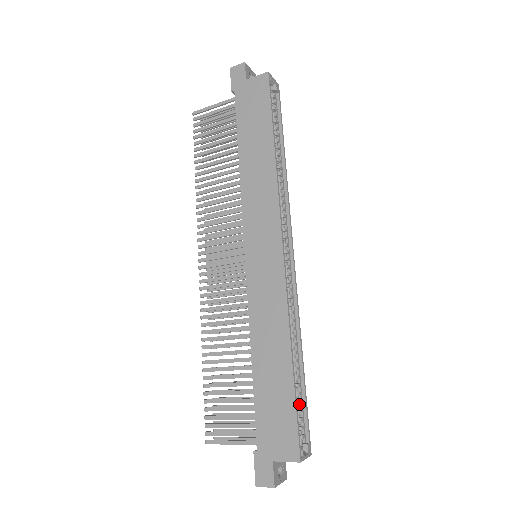
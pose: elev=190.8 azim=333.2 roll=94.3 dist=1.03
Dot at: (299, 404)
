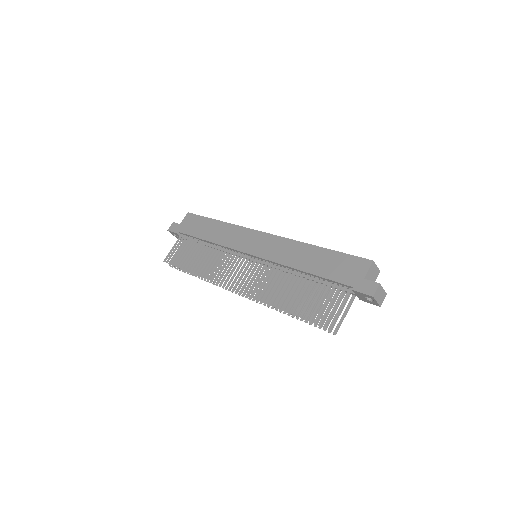
Dot at: occluded
